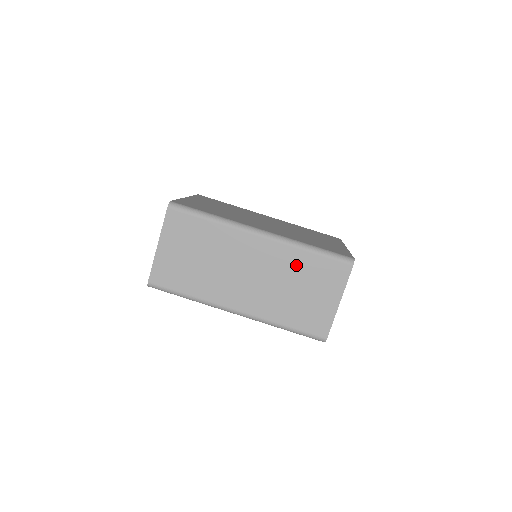
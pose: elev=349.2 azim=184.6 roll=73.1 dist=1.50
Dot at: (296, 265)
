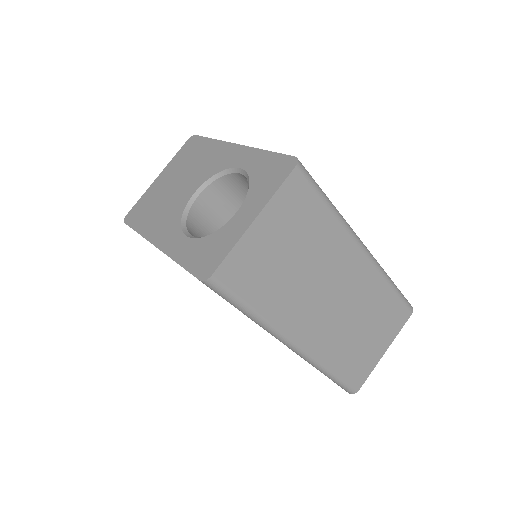
Dot at: (376, 300)
